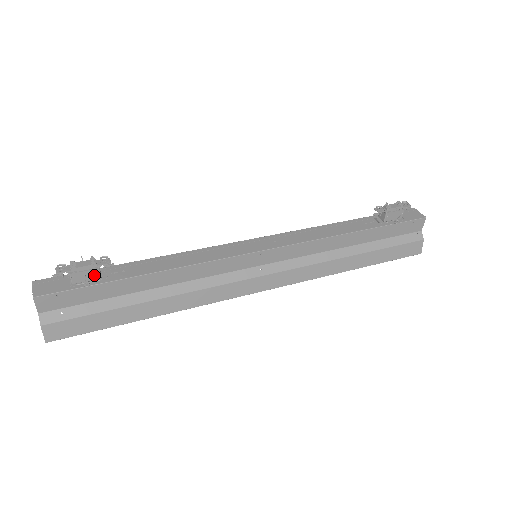
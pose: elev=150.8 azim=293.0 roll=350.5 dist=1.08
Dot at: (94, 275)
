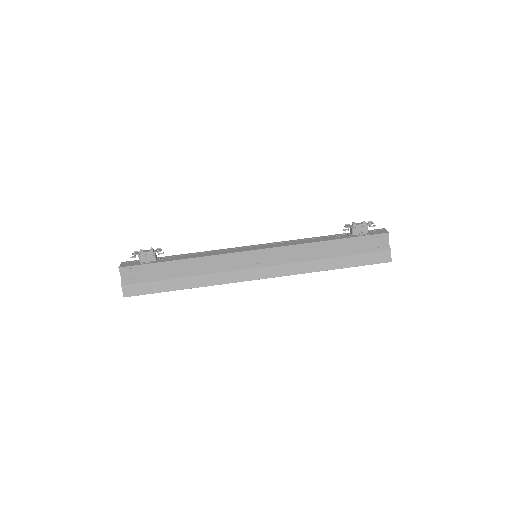
Dot at: (152, 258)
